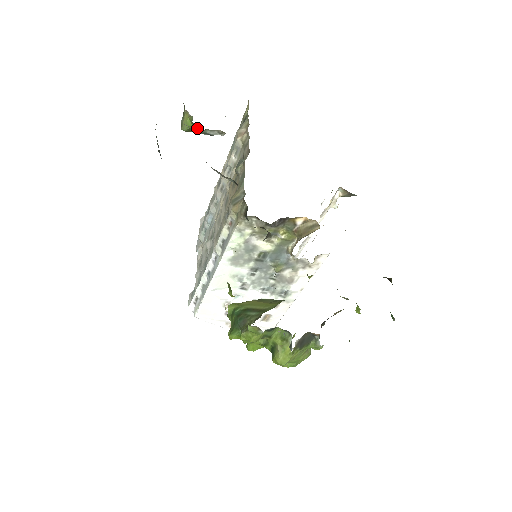
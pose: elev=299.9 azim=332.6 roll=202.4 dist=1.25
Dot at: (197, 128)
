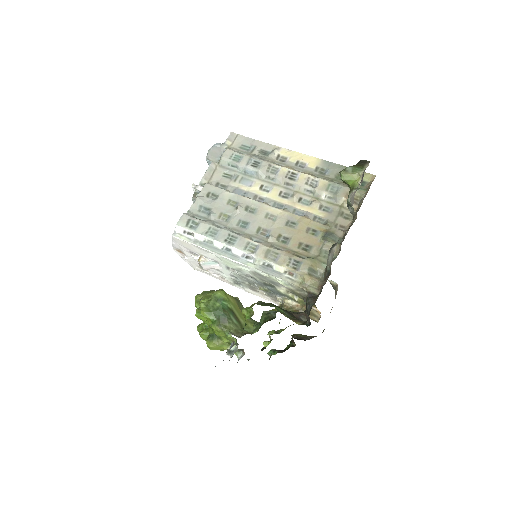
Dot at: (347, 184)
